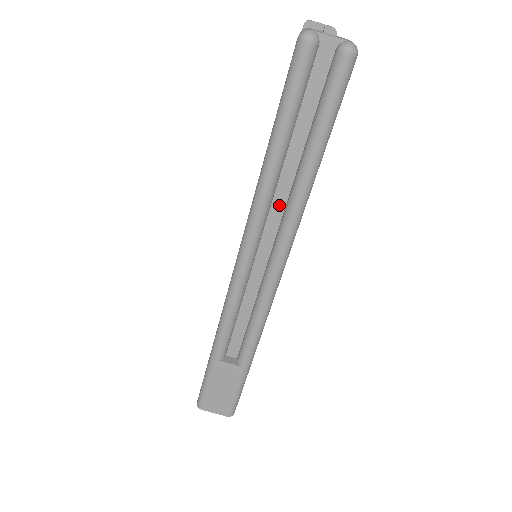
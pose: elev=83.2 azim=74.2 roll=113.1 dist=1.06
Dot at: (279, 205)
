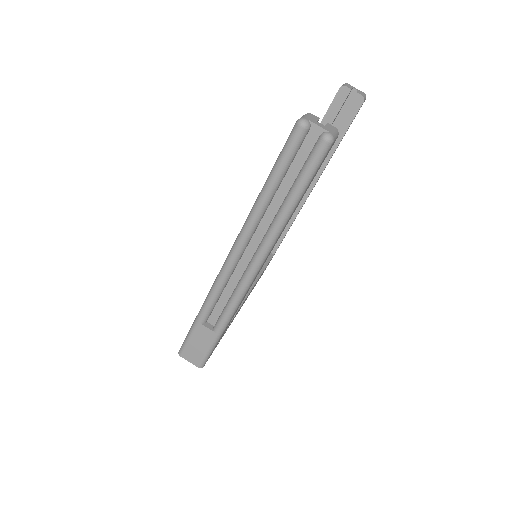
Dot at: (264, 226)
